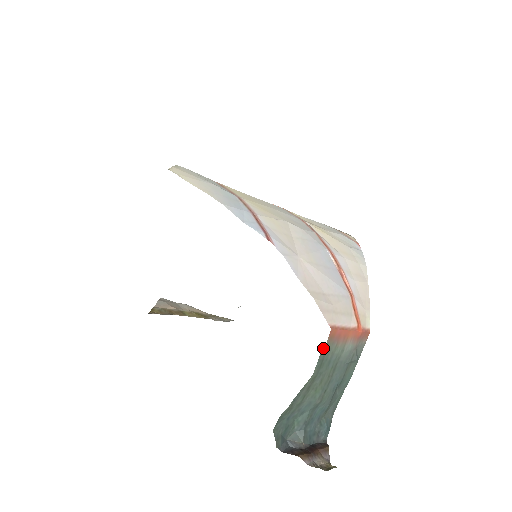
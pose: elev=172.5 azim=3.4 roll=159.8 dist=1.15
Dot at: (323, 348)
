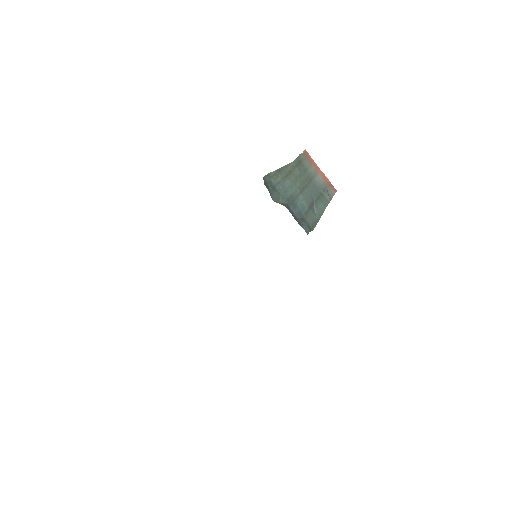
Dot at: (300, 155)
